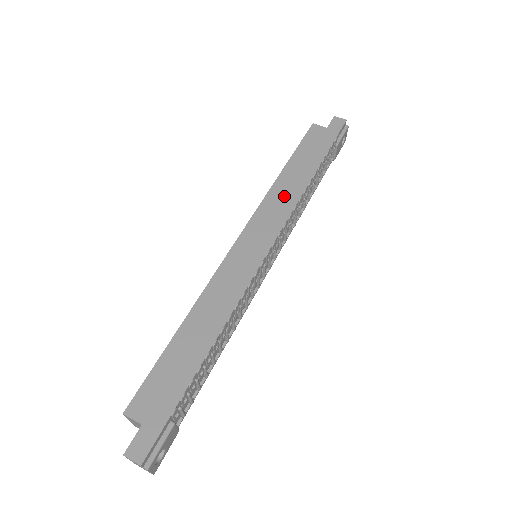
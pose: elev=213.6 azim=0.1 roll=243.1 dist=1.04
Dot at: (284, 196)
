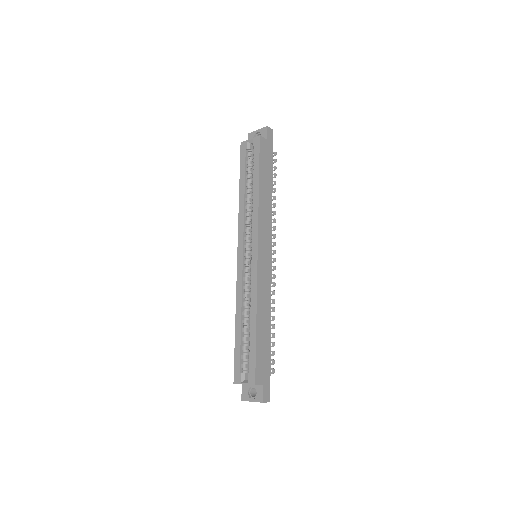
Dot at: (266, 210)
